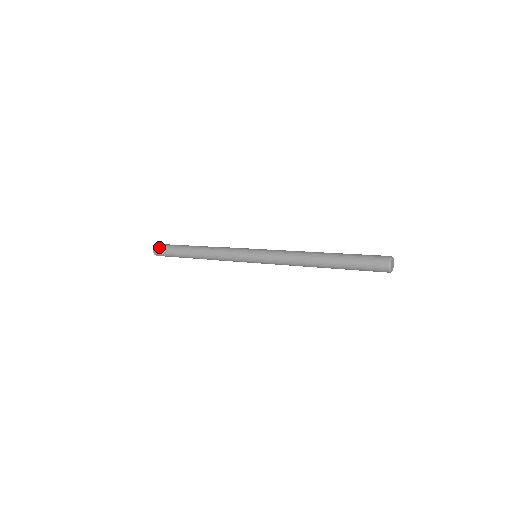
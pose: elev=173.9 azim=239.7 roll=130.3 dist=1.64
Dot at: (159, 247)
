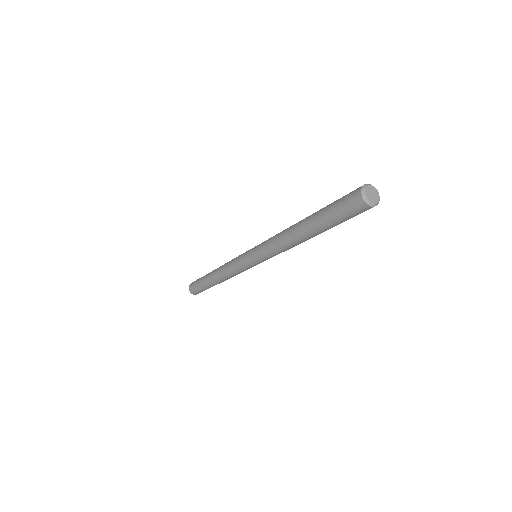
Dot at: occluded
